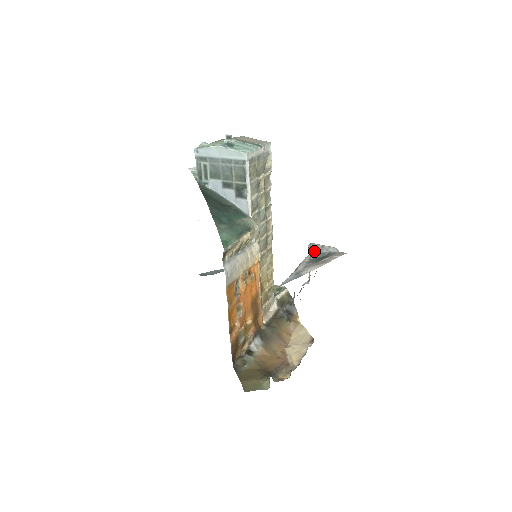
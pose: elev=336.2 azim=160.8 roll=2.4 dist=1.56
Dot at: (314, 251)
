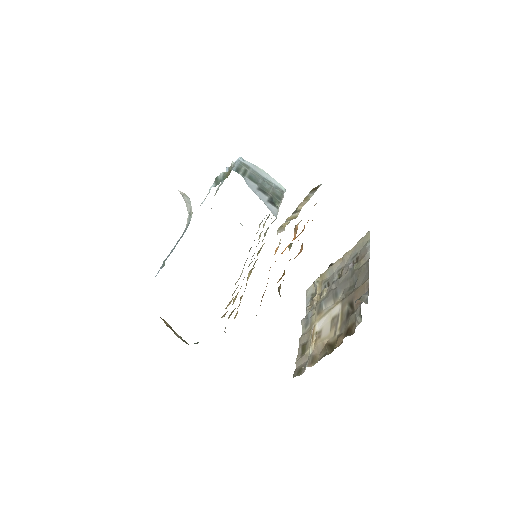
Dot at: occluded
